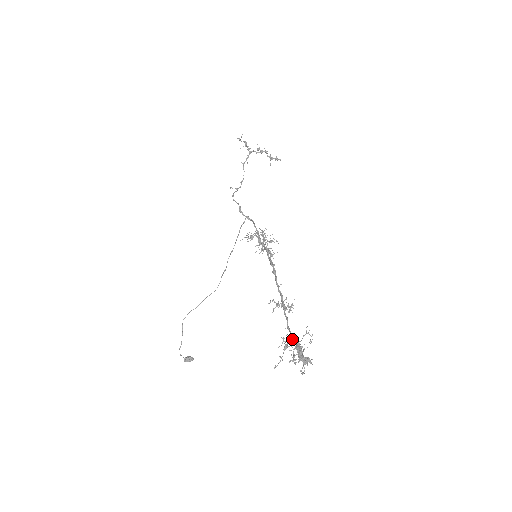
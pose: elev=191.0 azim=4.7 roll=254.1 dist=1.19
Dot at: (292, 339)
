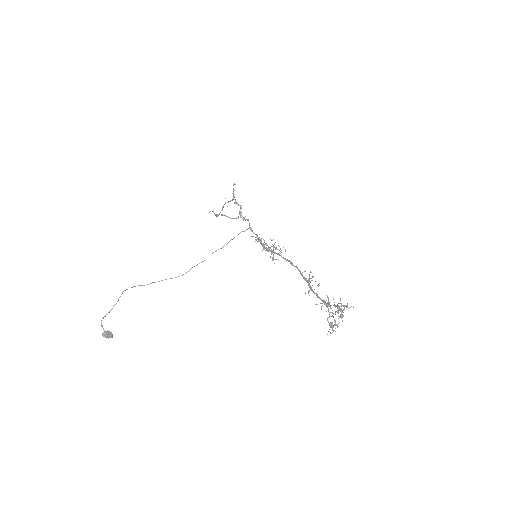
Dot at: occluded
